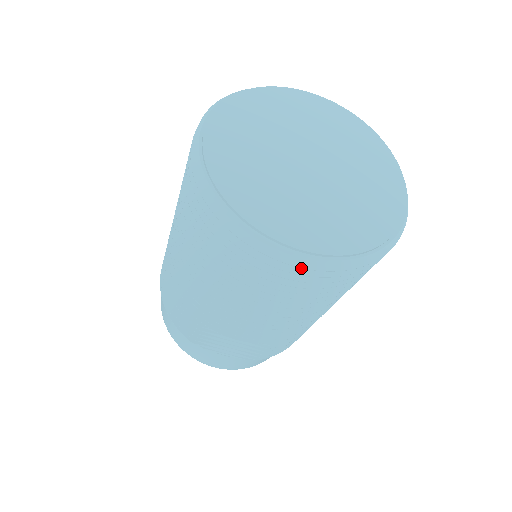
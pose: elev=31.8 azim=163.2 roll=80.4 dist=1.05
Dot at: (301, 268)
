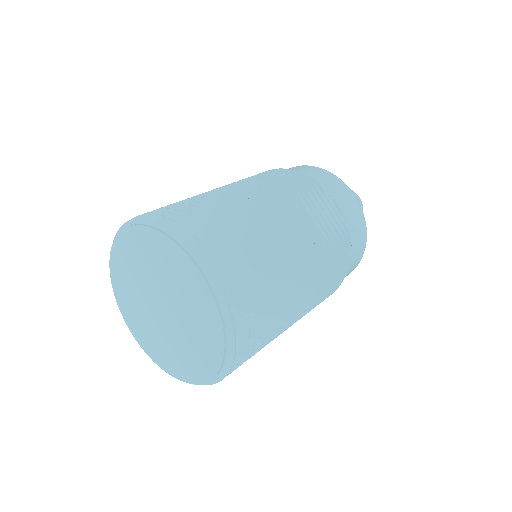
Dot at: occluded
